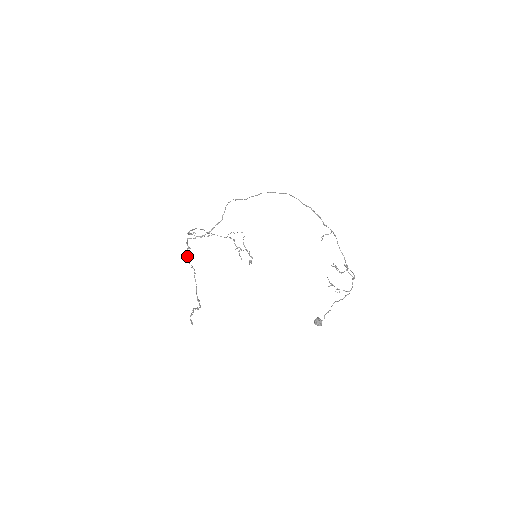
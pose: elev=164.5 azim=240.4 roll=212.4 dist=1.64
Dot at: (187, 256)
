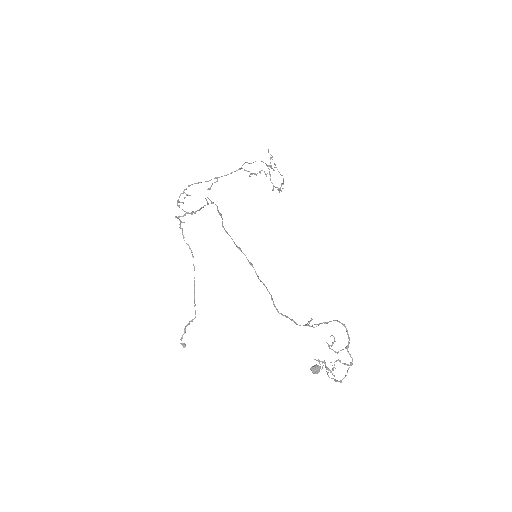
Dot at: (182, 232)
